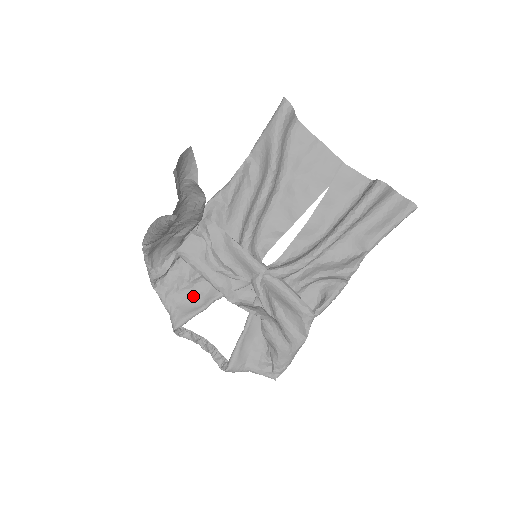
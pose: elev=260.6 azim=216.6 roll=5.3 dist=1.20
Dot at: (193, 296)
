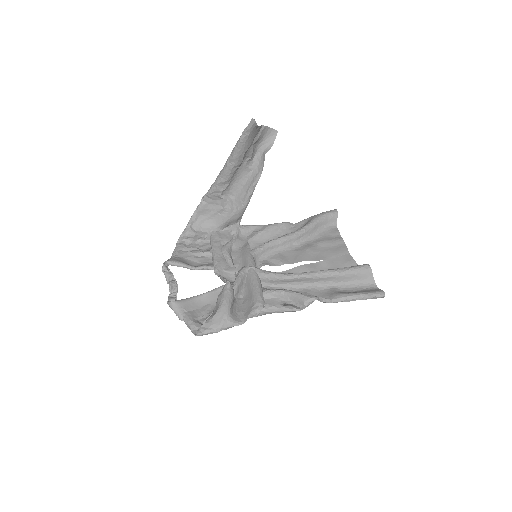
Dot at: (195, 261)
